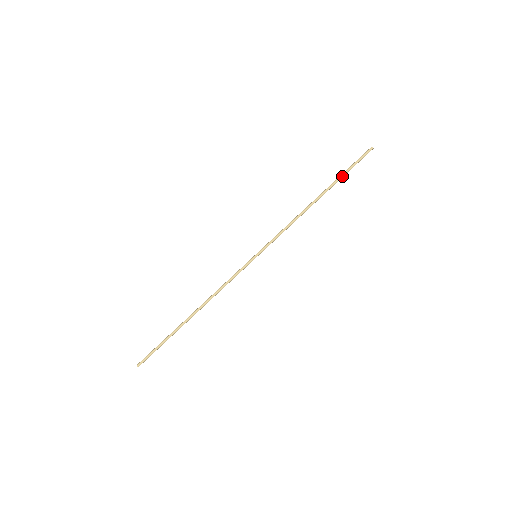
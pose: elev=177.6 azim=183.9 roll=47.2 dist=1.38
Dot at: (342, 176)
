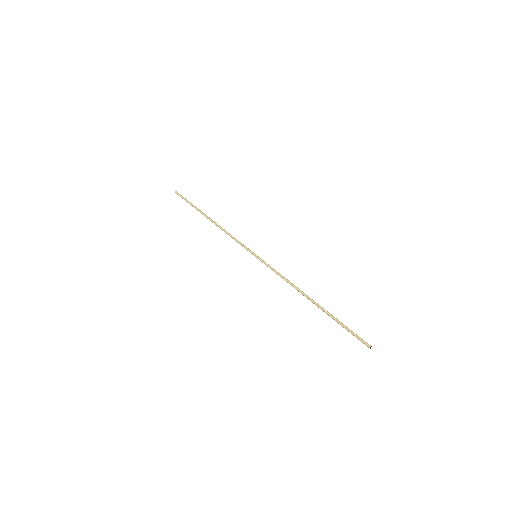
Dot at: (335, 320)
